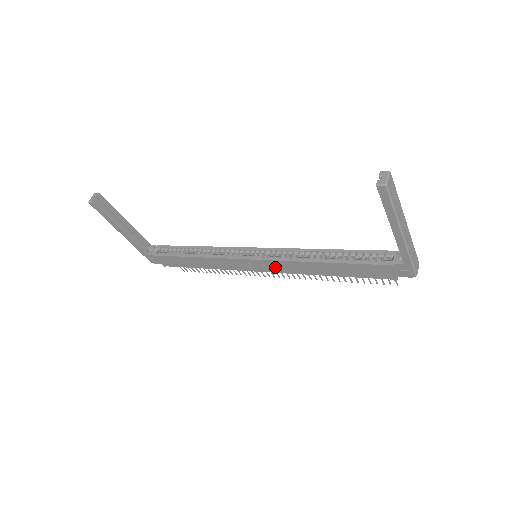
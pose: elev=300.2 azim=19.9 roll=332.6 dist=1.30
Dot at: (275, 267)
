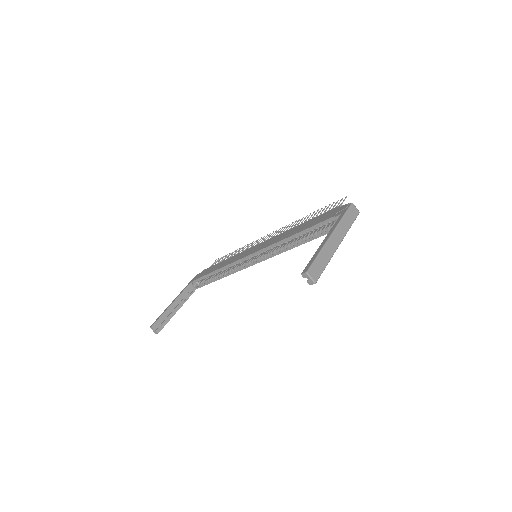
Dot at: occluded
